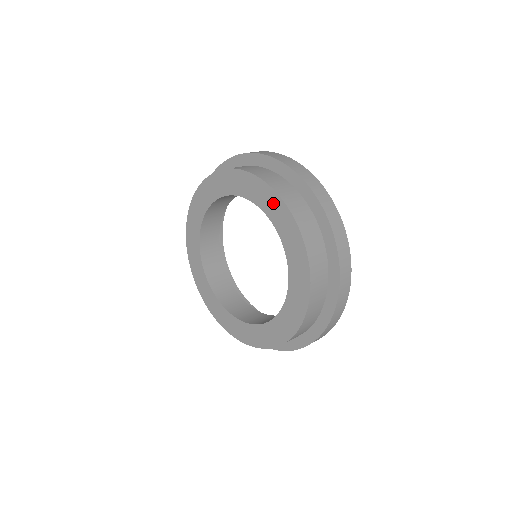
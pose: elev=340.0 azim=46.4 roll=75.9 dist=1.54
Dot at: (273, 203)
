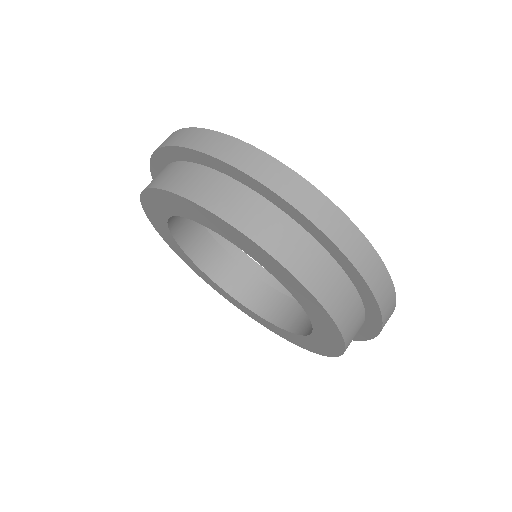
Dot at: (201, 214)
